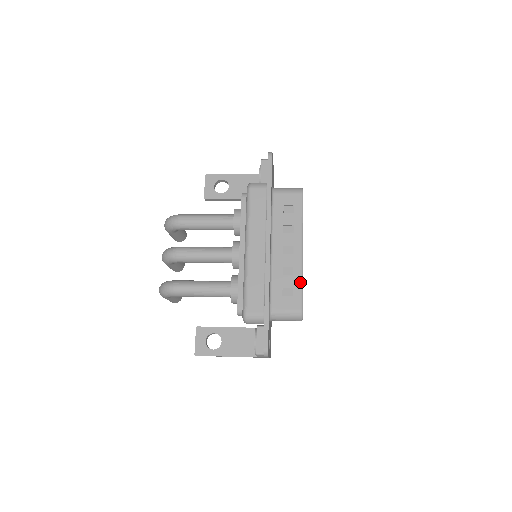
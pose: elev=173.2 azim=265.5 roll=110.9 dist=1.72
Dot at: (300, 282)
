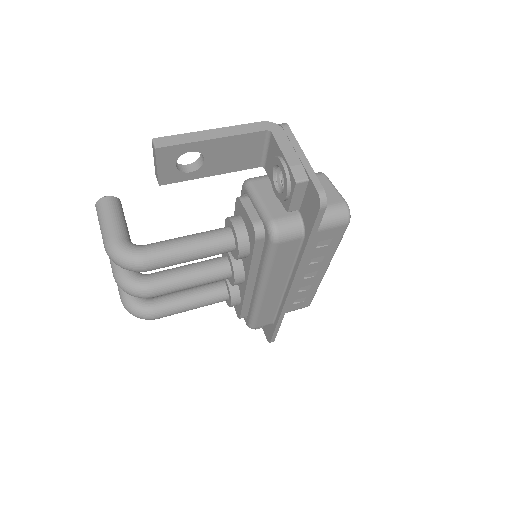
Dot at: (315, 292)
